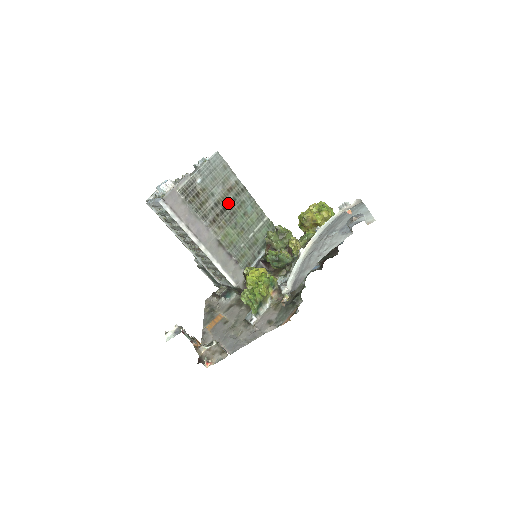
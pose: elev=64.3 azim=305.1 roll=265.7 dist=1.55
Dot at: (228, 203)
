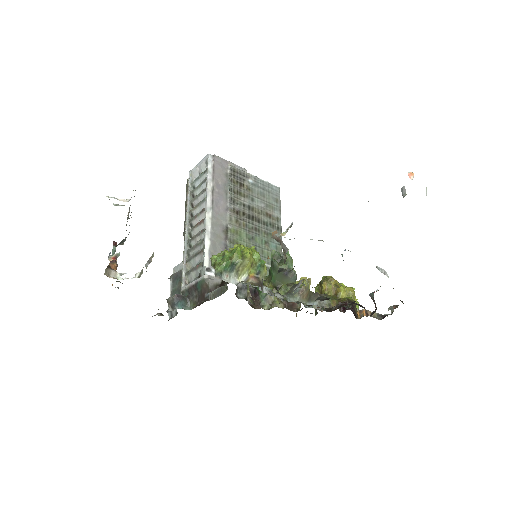
Dot at: (259, 220)
